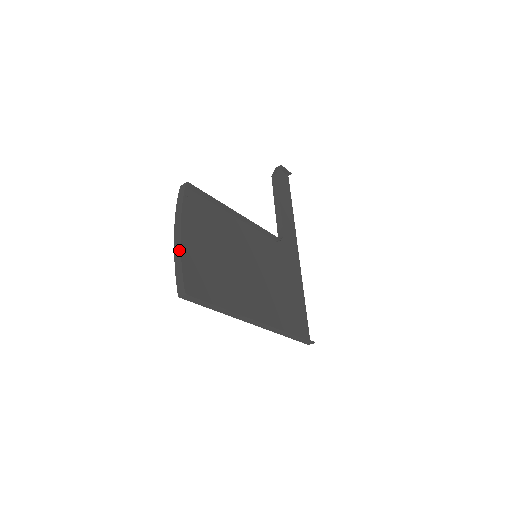
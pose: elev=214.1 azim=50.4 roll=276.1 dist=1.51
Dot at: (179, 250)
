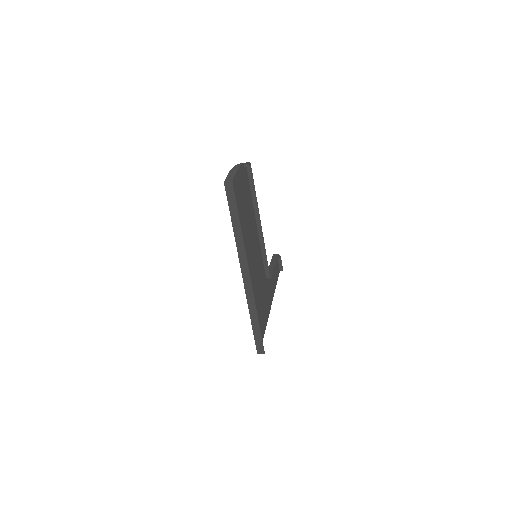
Dot at: (237, 168)
